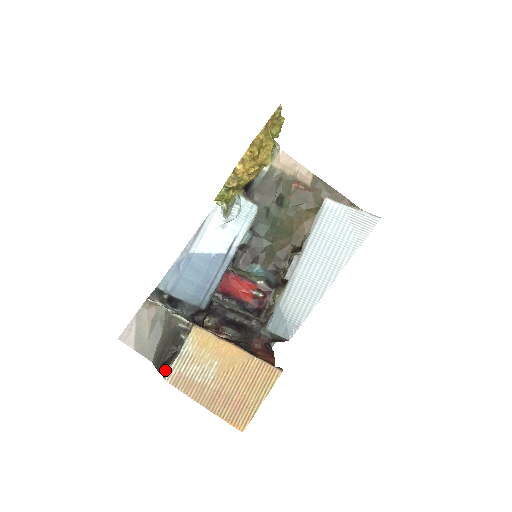
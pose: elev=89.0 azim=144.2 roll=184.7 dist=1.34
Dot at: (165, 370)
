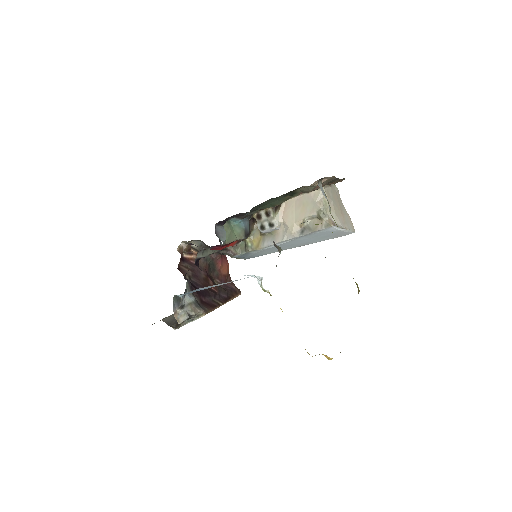
Dot at: occluded
